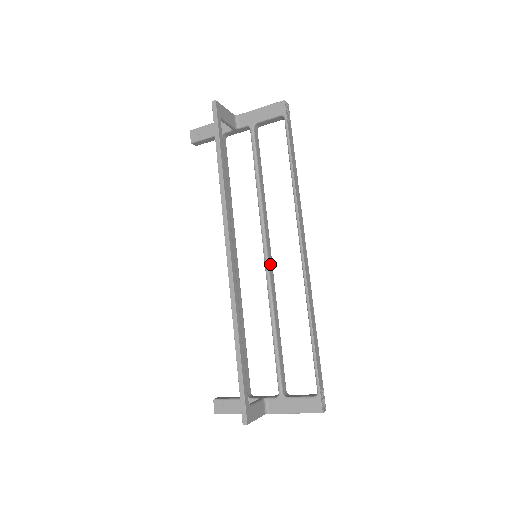
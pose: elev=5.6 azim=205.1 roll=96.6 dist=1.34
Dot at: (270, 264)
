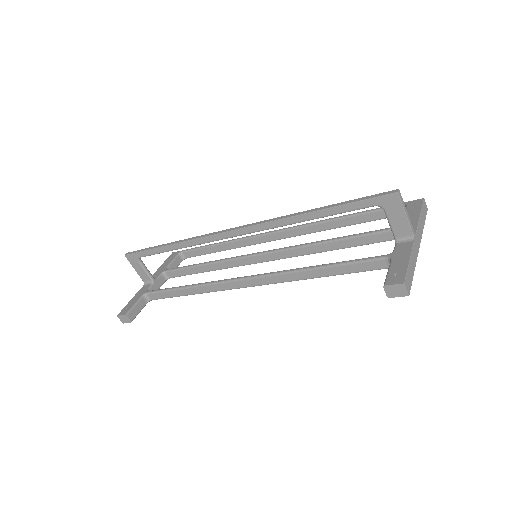
Dot at: (271, 253)
